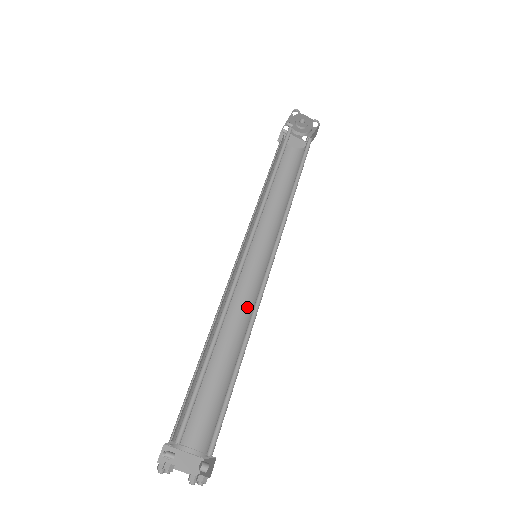
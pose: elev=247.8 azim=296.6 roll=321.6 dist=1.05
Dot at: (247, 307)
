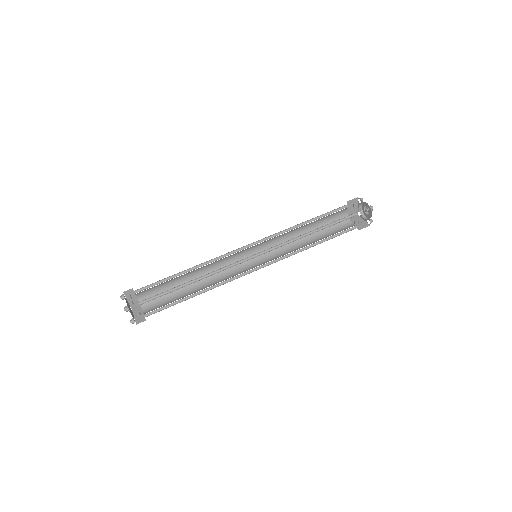
Dot at: occluded
